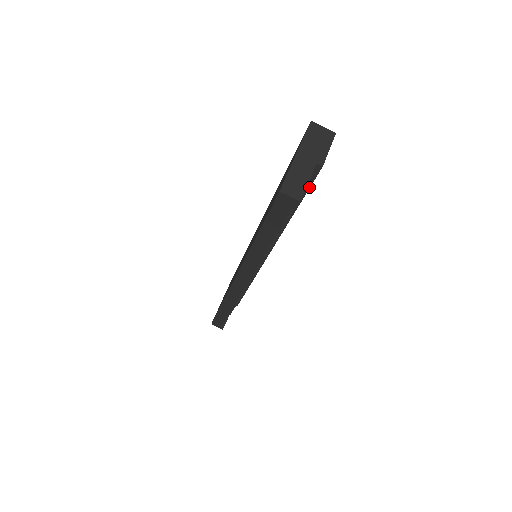
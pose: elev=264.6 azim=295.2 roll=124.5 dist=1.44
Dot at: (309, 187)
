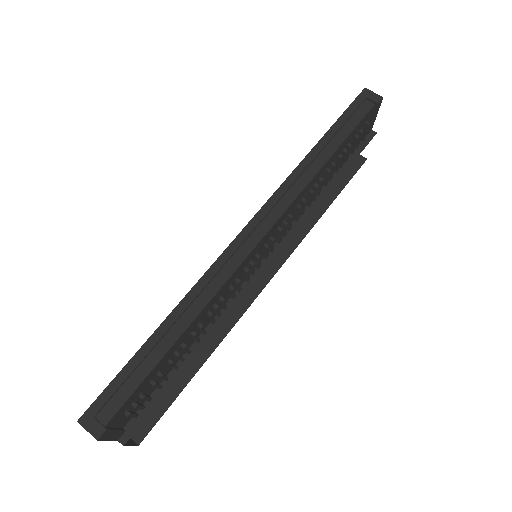
Dot at: (359, 154)
